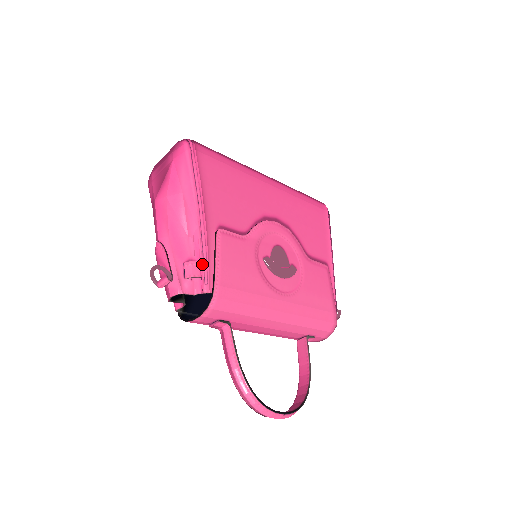
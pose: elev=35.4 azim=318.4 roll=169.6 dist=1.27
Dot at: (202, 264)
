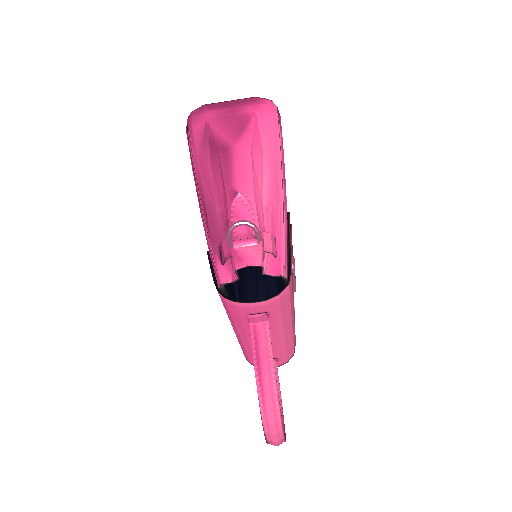
Dot at: (283, 242)
